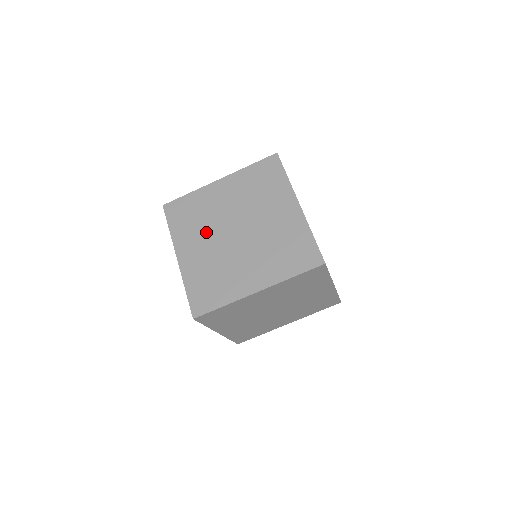
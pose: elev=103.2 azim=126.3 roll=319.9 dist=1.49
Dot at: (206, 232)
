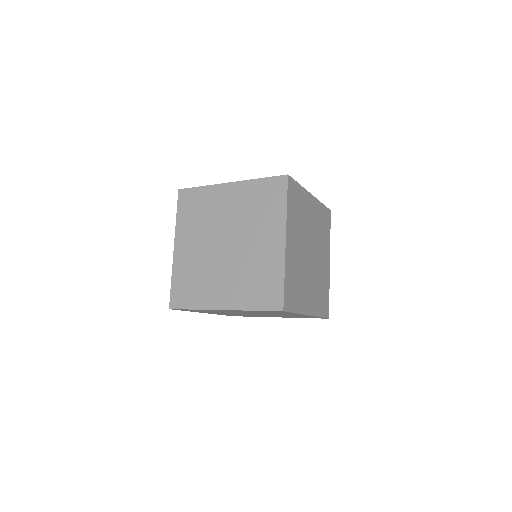
Dot at: (202, 233)
